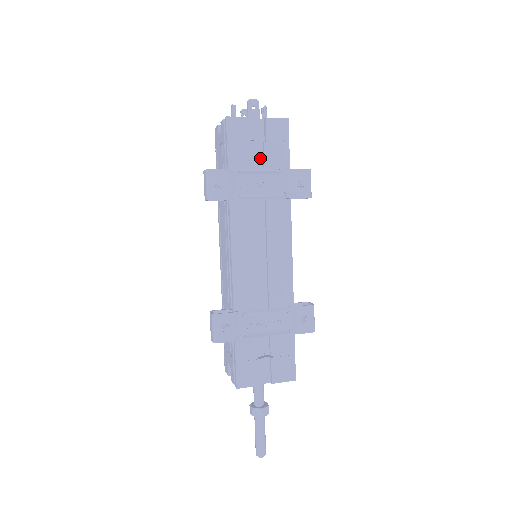
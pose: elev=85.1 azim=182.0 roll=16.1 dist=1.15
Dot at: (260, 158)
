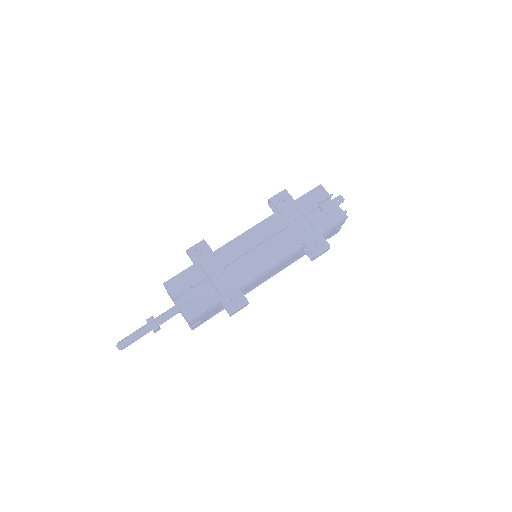
Dot at: occluded
